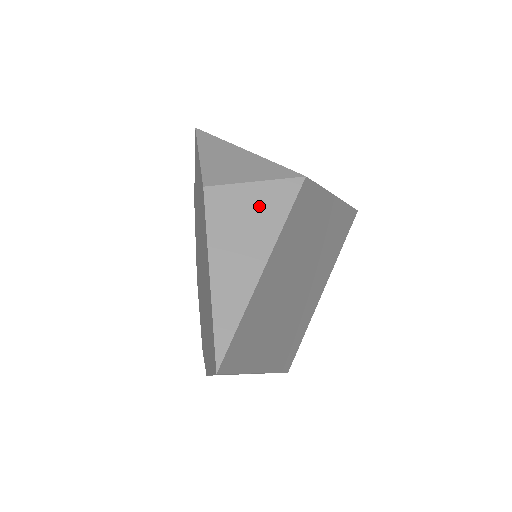
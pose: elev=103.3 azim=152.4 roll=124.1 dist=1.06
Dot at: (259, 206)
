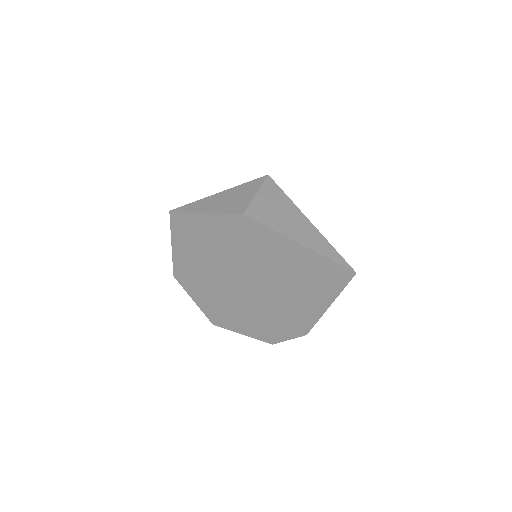
Dot at: (272, 201)
